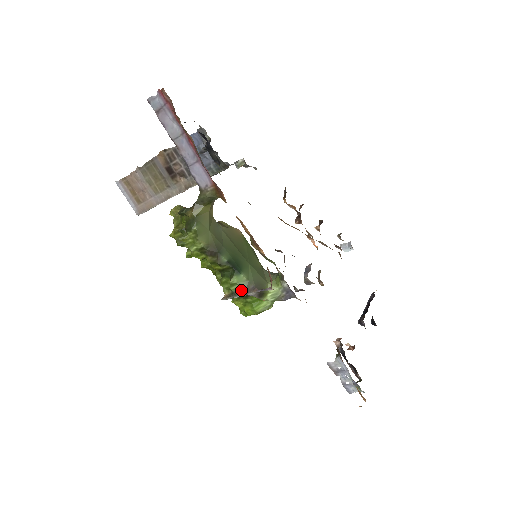
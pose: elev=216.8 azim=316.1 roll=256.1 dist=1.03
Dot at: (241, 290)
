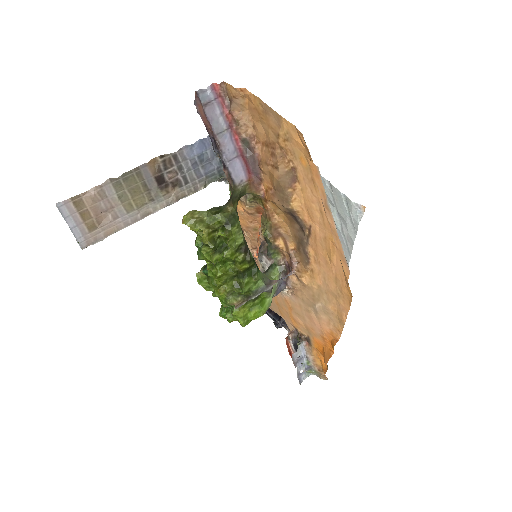
Dot at: (262, 286)
